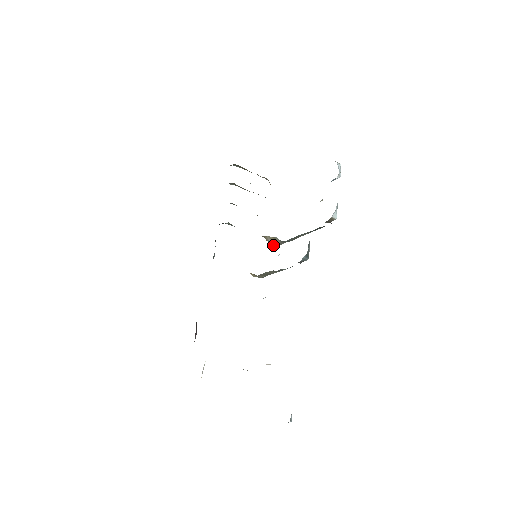
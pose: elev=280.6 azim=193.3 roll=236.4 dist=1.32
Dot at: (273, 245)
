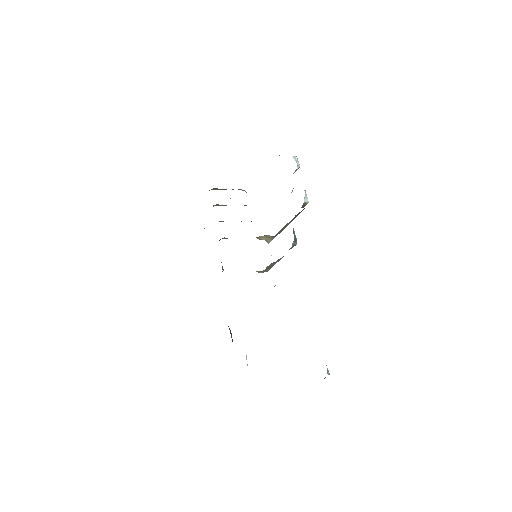
Dot at: (267, 242)
